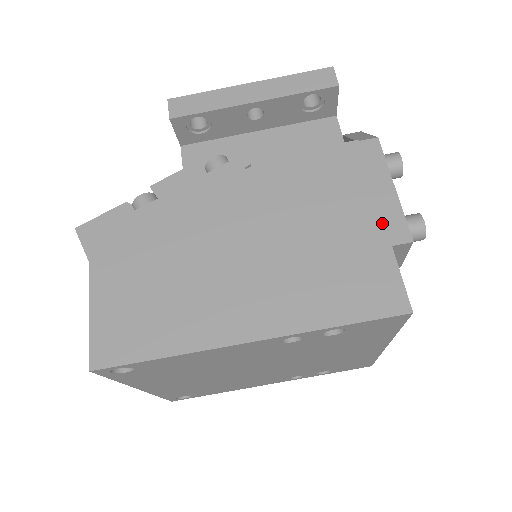
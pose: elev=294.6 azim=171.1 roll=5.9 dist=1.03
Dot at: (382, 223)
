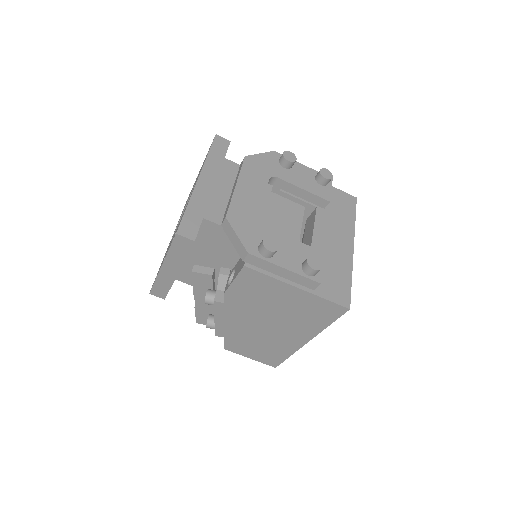
Dot at: (300, 290)
